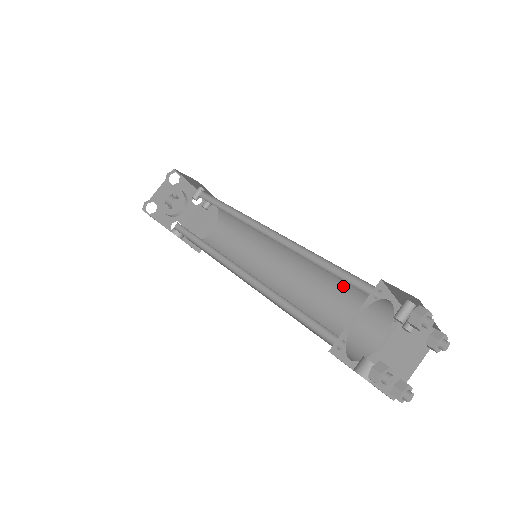
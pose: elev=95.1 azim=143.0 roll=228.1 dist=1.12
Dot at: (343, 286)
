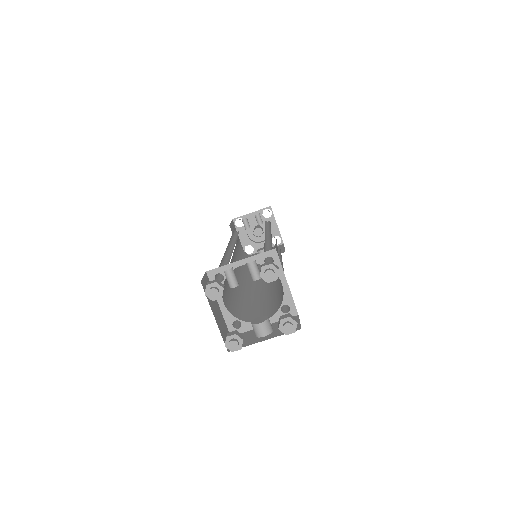
Dot at: occluded
